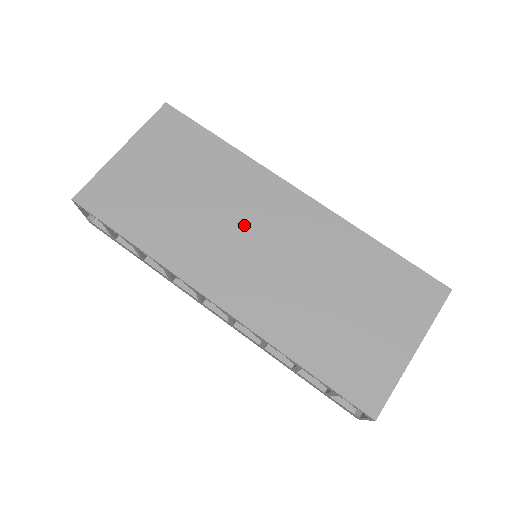
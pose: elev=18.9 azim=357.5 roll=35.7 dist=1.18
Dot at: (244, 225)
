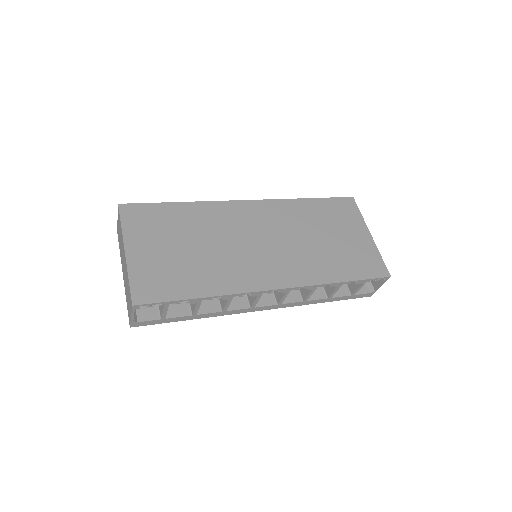
Dot at: (244, 239)
